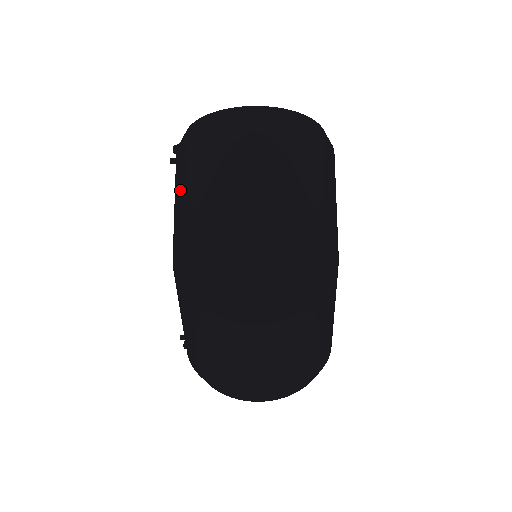
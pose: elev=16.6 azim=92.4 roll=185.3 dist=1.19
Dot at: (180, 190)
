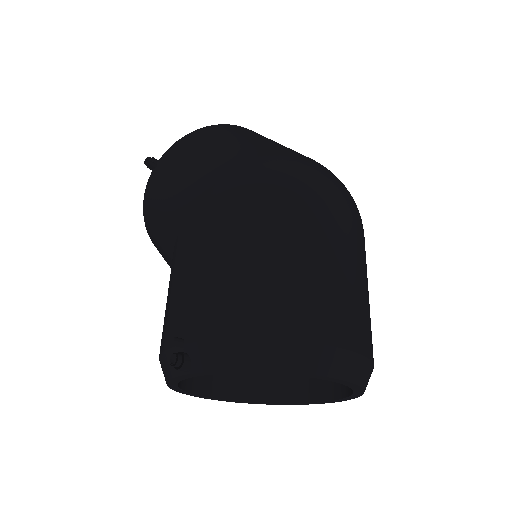
Dot at: (211, 145)
